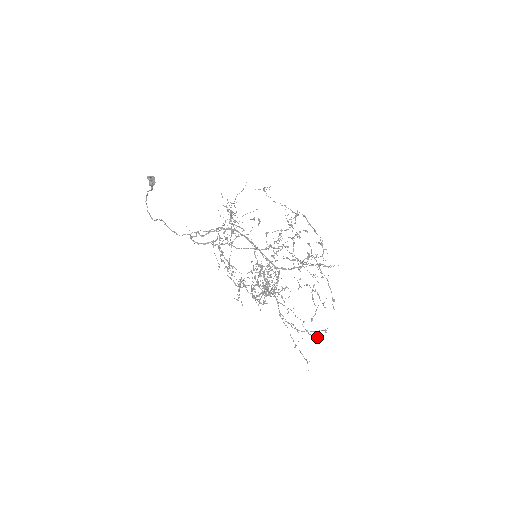
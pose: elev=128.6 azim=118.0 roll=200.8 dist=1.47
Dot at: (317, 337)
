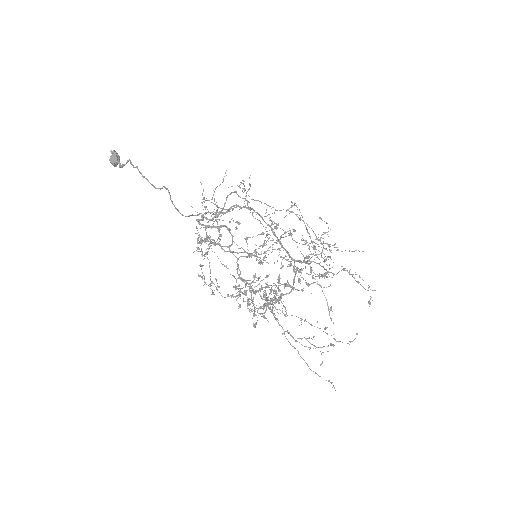
Dot at: (347, 343)
